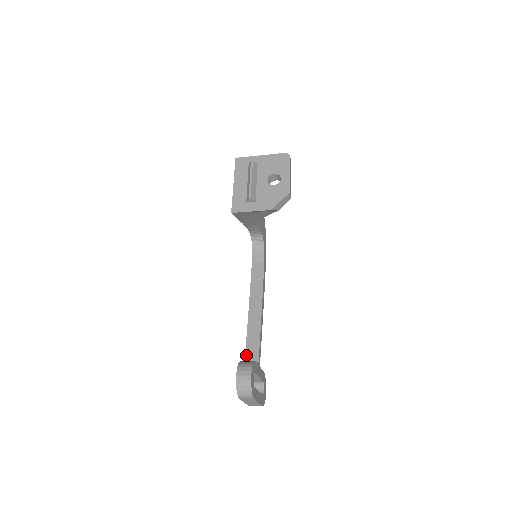
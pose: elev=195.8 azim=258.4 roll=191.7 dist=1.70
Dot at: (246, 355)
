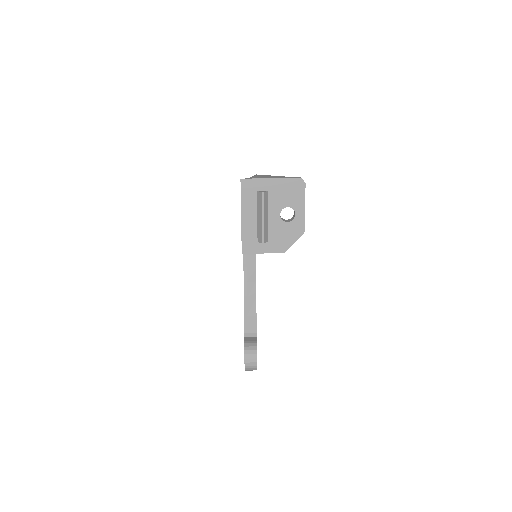
Dot at: (245, 328)
